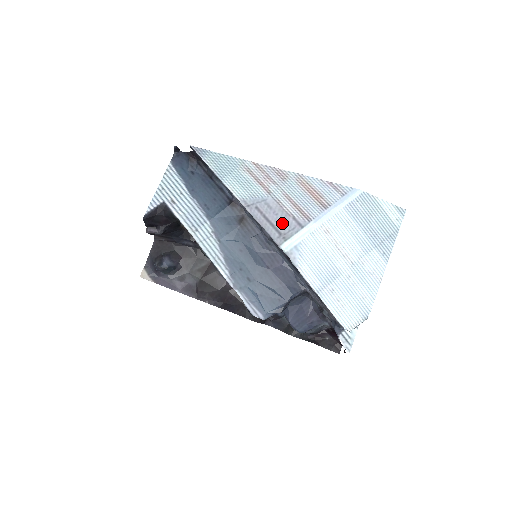
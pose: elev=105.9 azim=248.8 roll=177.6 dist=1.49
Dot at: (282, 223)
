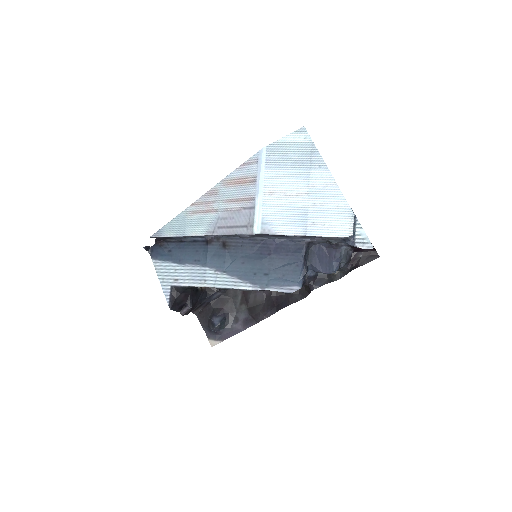
Dot at: (241, 219)
